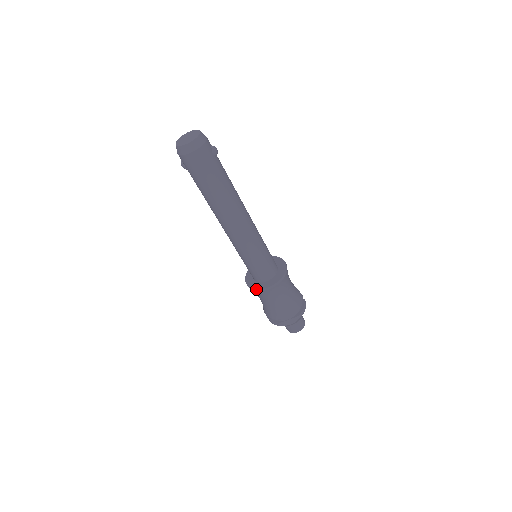
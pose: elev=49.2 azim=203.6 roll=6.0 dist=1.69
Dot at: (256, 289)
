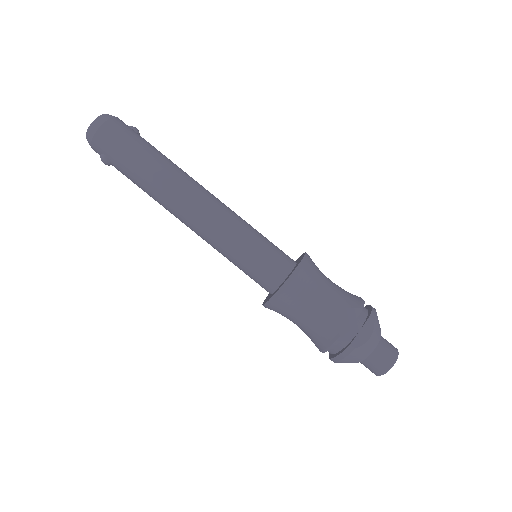
Dot at: (278, 289)
